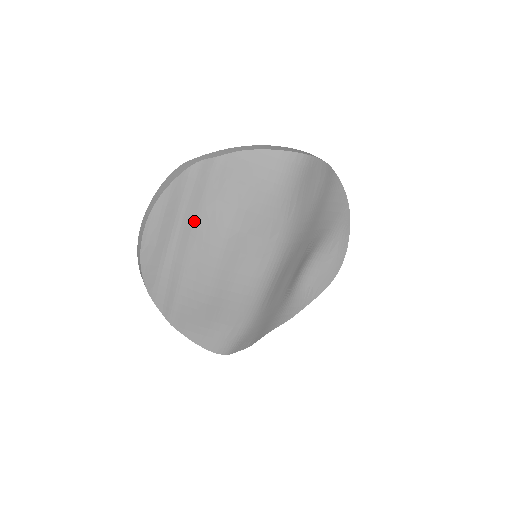
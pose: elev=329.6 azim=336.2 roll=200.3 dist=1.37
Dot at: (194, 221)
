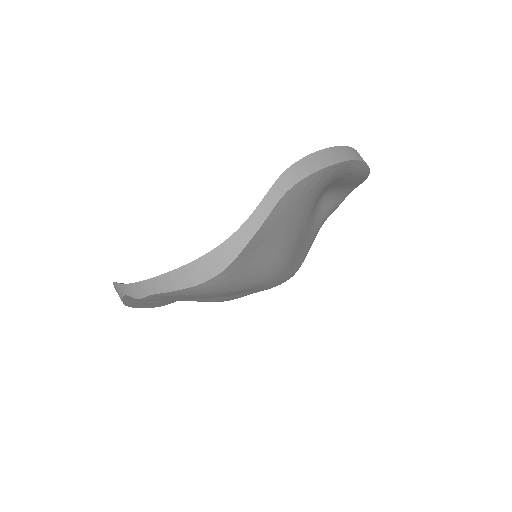
Dot at: occluded
